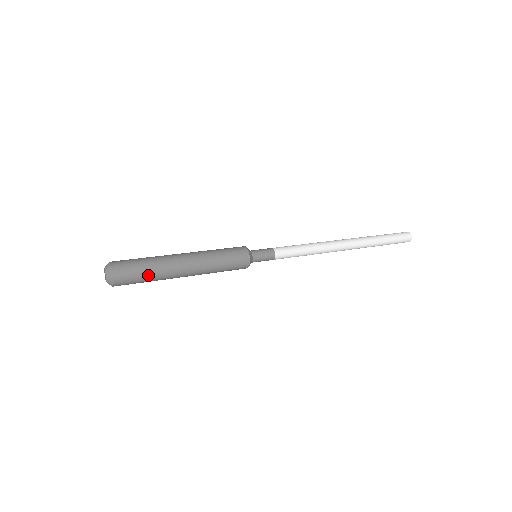
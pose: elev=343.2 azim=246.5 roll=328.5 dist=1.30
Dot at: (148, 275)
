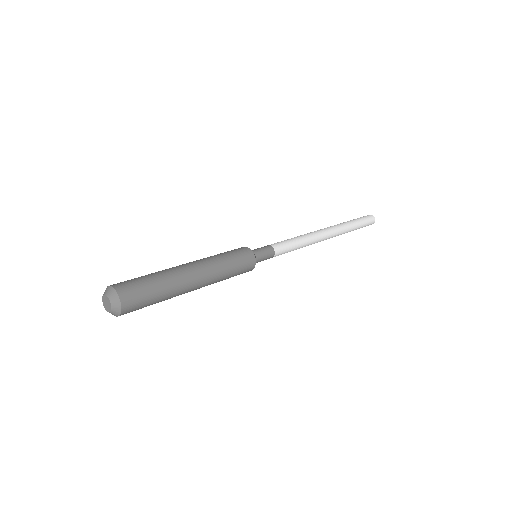
Dot at: (158, 301)
